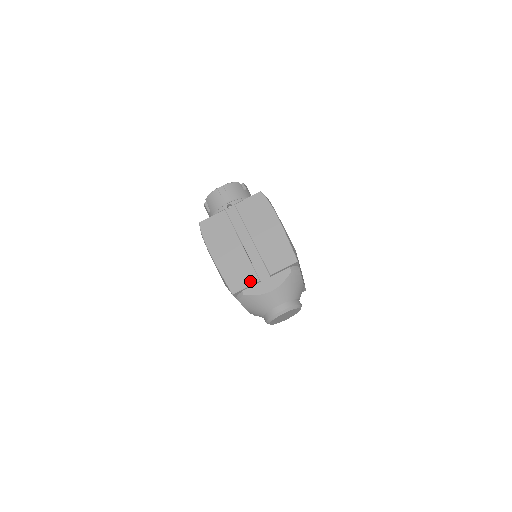
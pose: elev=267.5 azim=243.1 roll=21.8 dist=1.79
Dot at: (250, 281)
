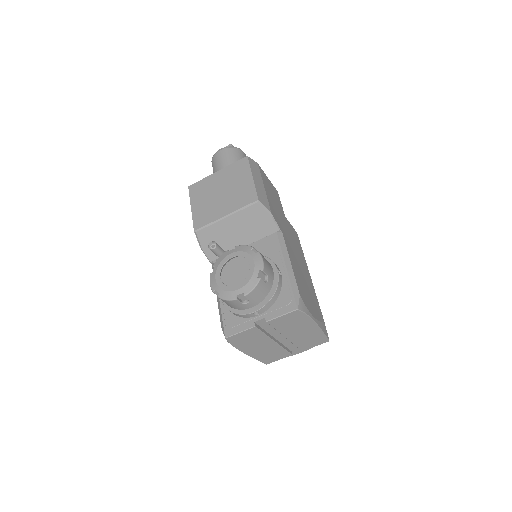
Dot at: (283, 357)
